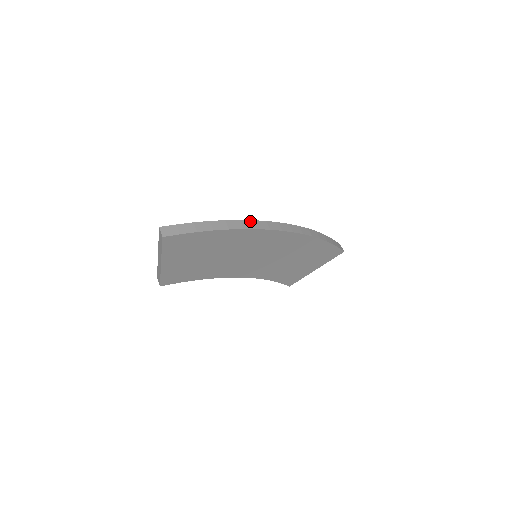
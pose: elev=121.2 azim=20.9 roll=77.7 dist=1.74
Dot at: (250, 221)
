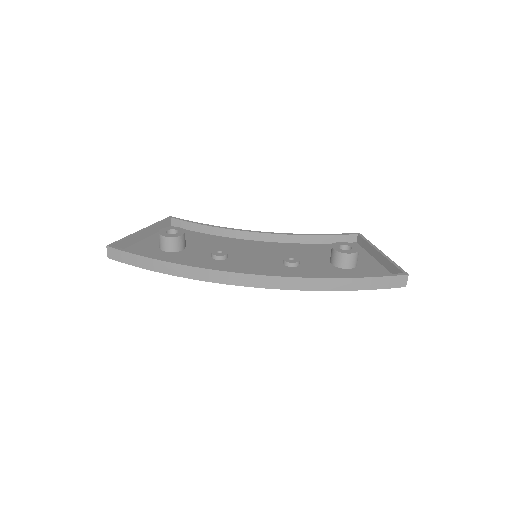
Dot at: (203, 270)
